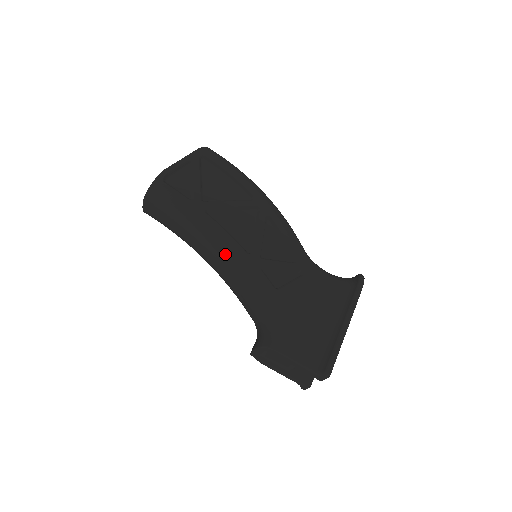
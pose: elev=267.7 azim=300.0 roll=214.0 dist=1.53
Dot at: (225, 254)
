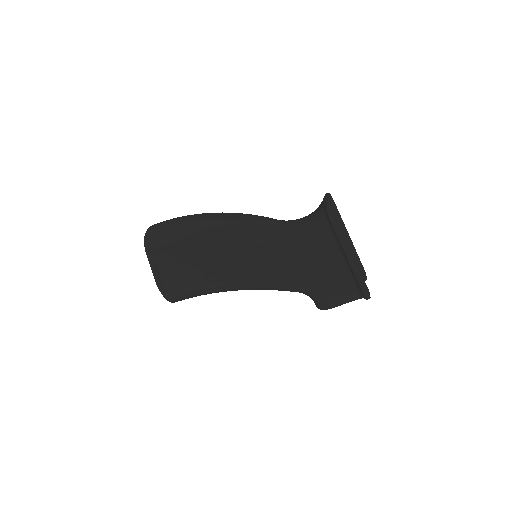
Dot at: (244, 289)
